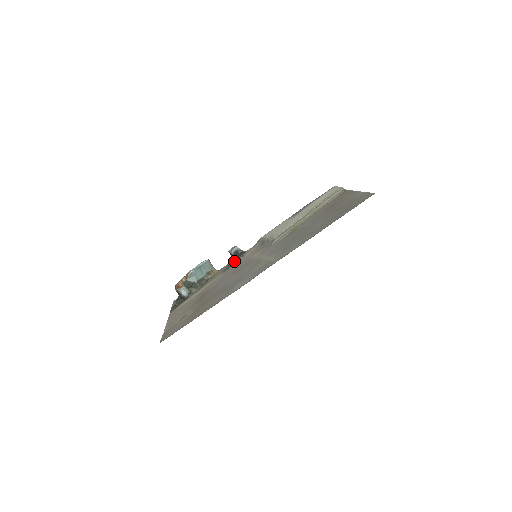
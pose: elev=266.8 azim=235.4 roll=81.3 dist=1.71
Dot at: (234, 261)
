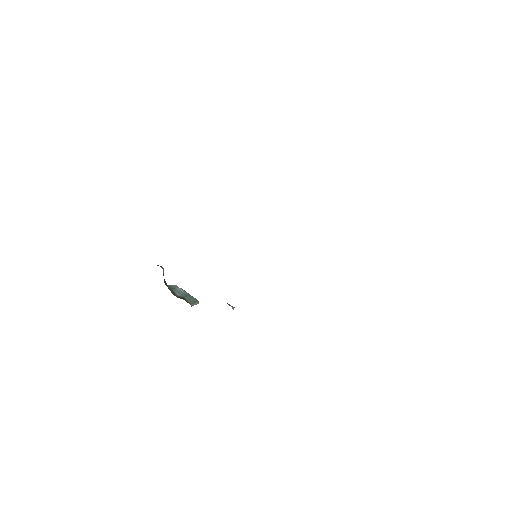
Dot at: occluded
